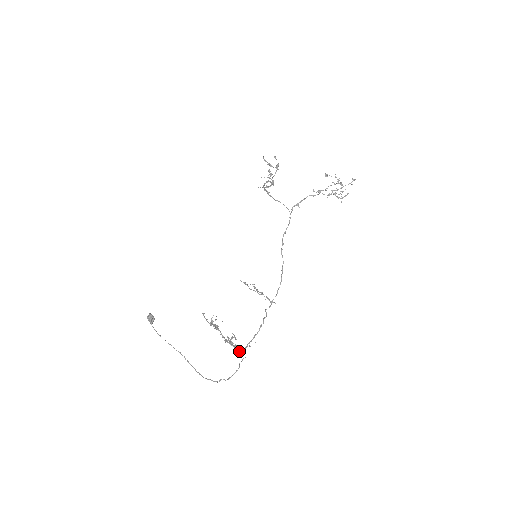
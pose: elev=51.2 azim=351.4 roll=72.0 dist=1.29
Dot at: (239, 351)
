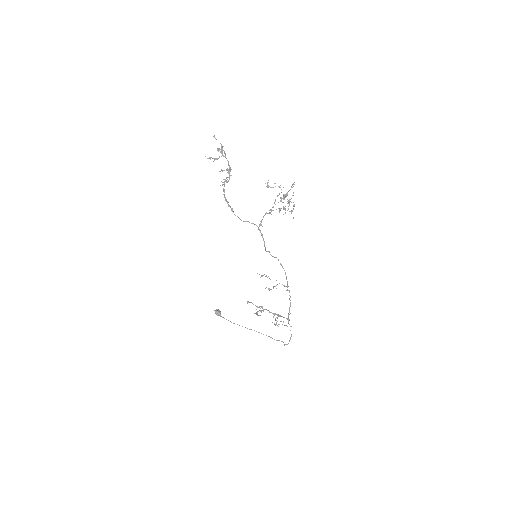
Dot at: (286, 318)
